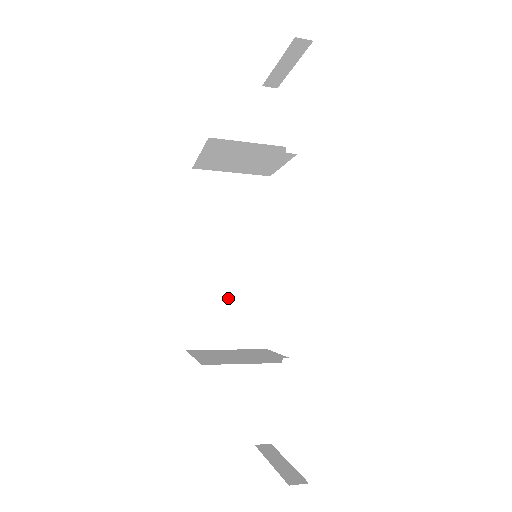
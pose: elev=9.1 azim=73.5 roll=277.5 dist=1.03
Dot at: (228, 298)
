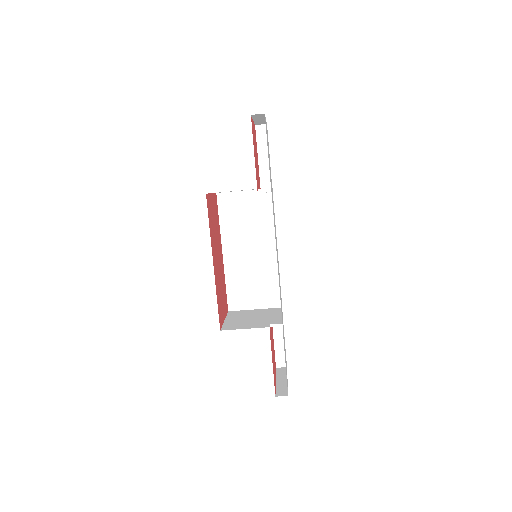
Dot at: (252, 277)
